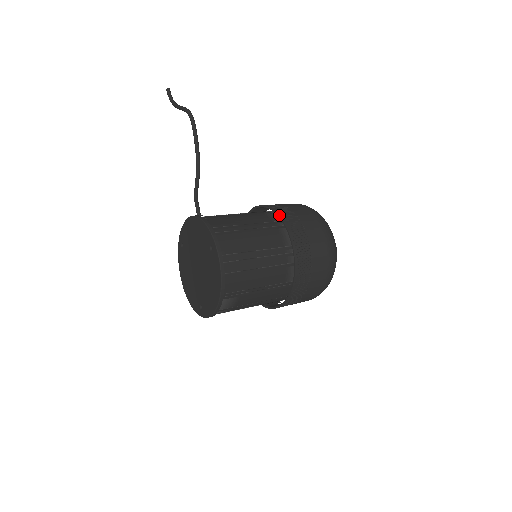
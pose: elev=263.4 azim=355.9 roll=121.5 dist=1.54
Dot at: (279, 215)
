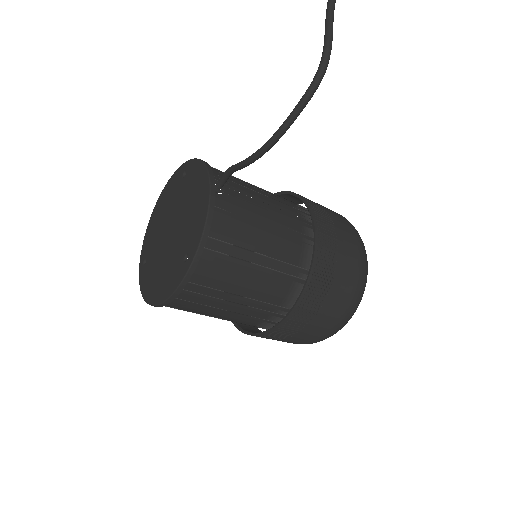
Dot at: (312, 268)
